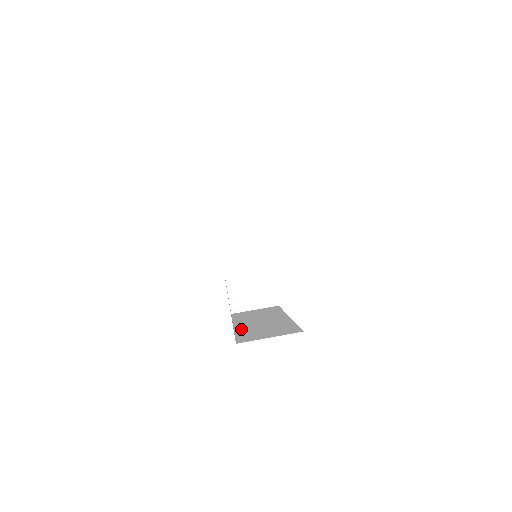
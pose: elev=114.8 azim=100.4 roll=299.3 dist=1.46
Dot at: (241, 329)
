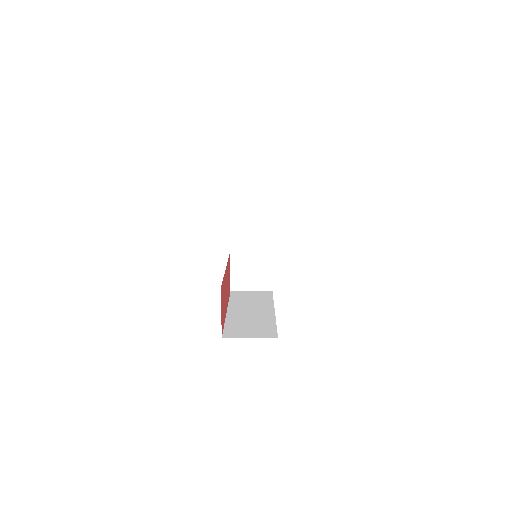
Dot at: (231, 318)
